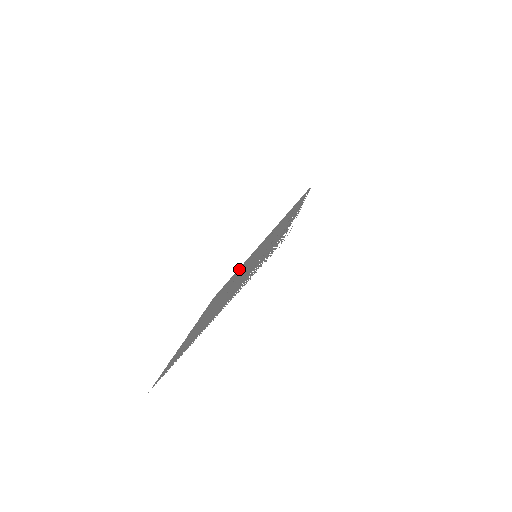
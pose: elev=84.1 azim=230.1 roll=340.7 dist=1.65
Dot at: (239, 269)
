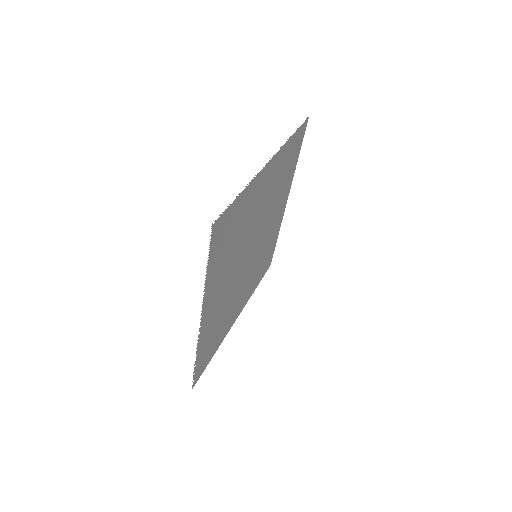
Dot at: (224, 330)
